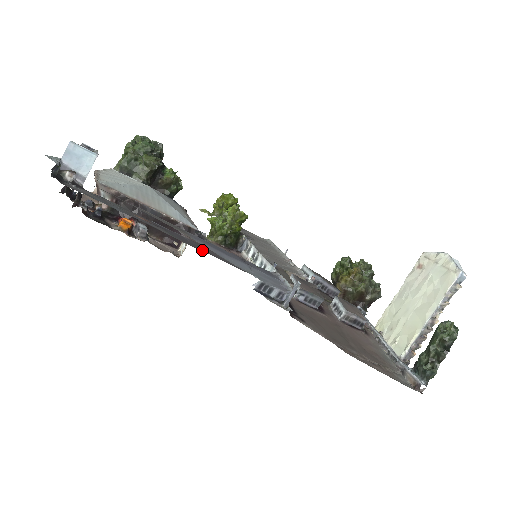
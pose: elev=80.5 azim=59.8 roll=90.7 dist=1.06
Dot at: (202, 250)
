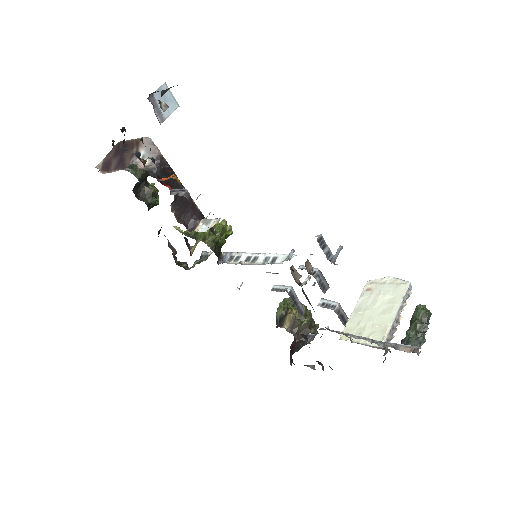
Dot at: occluded
